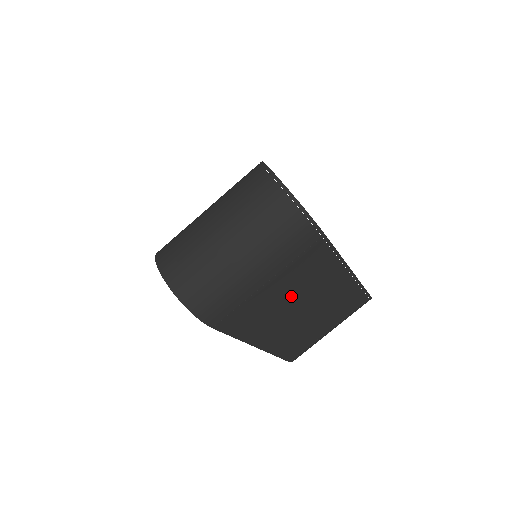
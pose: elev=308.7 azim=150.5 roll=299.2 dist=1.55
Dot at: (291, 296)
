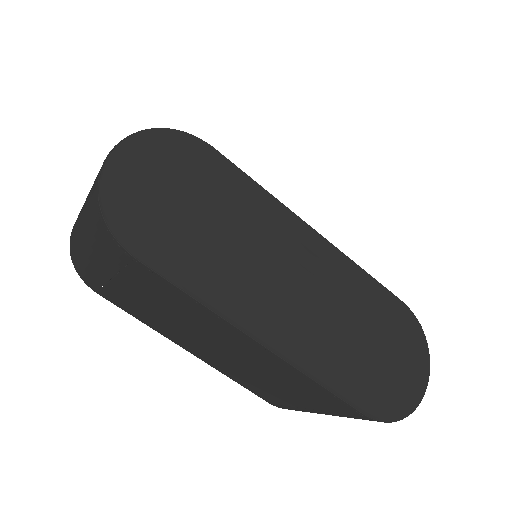
Dot at: (174, 317)
